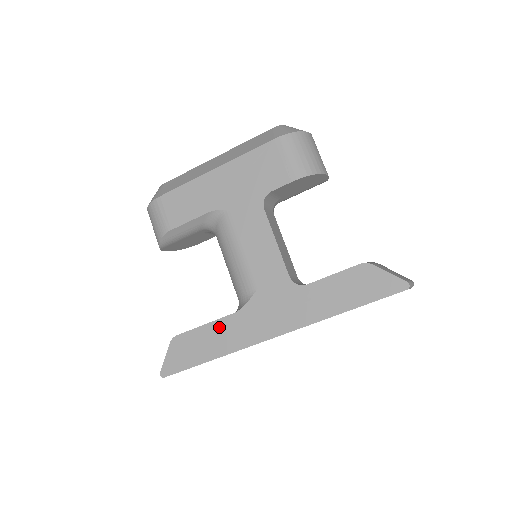
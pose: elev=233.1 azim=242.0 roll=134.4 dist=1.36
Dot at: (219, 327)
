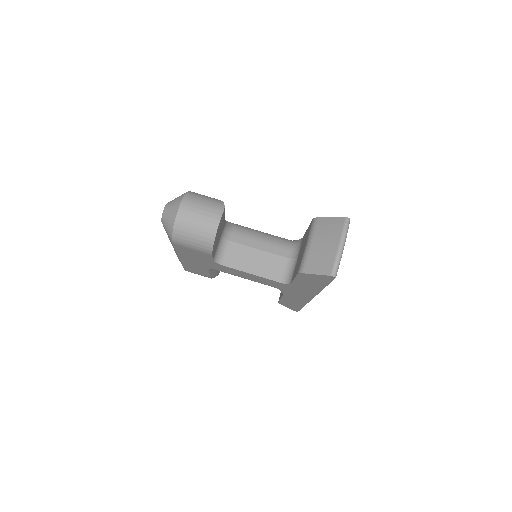
Dot at: (287, 299)
